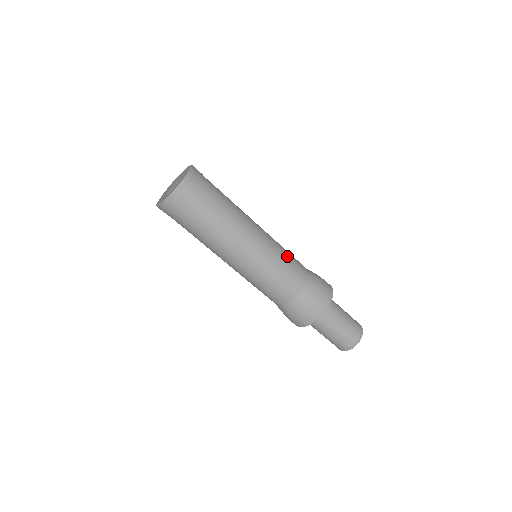
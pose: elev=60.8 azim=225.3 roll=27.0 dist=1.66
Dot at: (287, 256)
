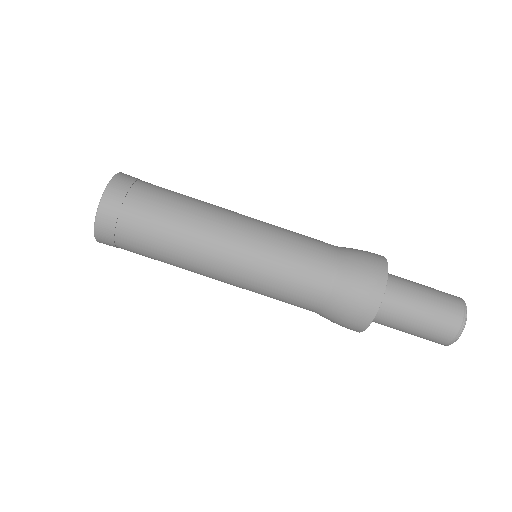
Dot at: occluded
